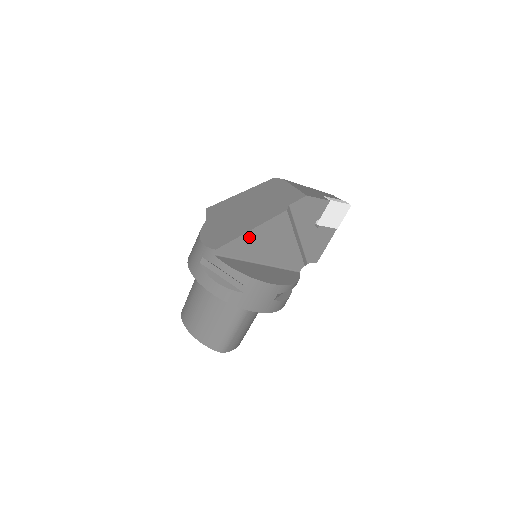
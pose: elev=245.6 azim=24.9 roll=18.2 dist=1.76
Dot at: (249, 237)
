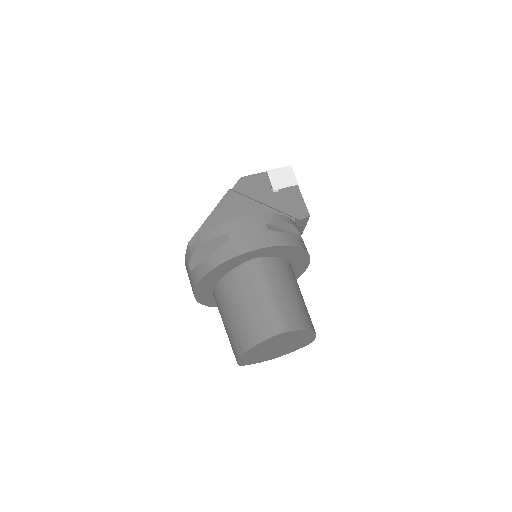
Dot at: (213, 221)
